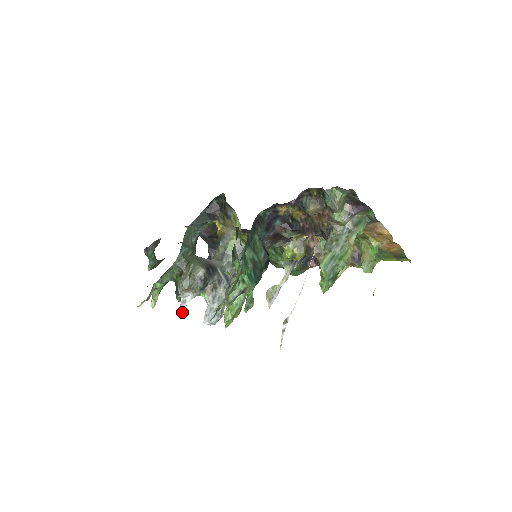
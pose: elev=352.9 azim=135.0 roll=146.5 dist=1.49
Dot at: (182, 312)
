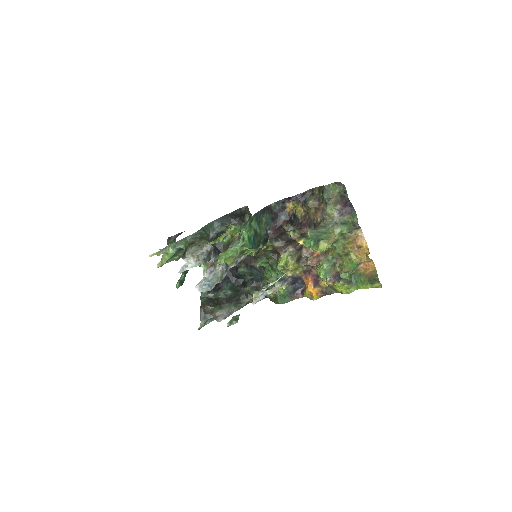
Dot at: (181, 272)
